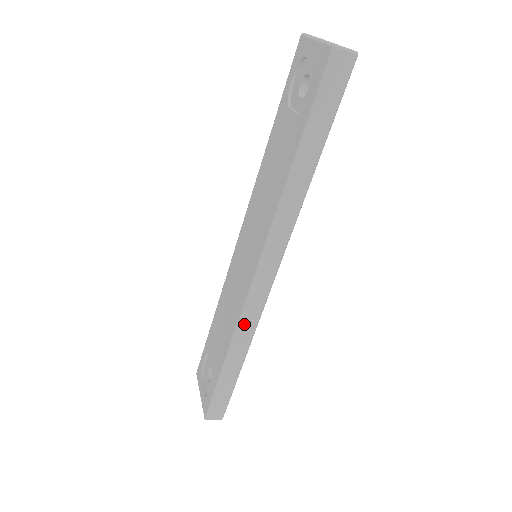
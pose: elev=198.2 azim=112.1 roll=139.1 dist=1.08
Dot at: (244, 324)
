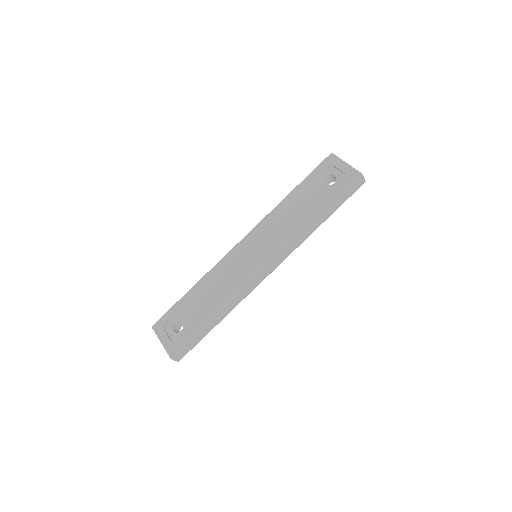
Dot at: (240, 295)
